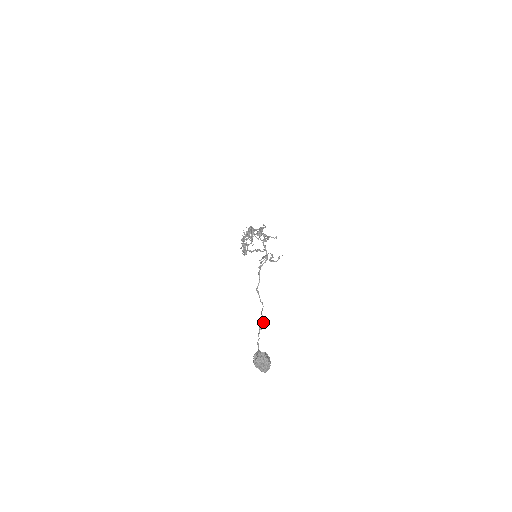
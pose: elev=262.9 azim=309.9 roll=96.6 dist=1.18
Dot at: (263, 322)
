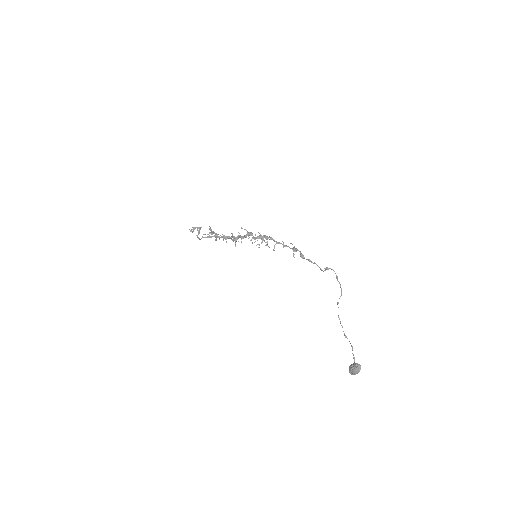
Dot at: occluded
